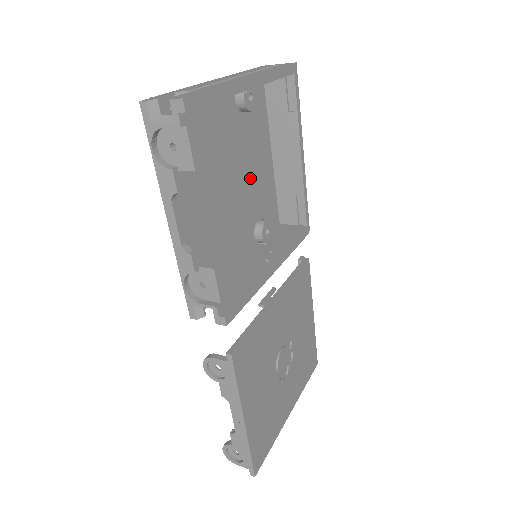
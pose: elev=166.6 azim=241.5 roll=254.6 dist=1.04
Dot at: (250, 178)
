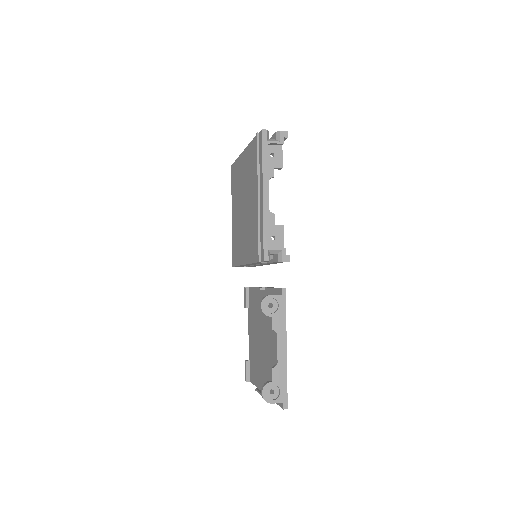
Dot at: occluded
